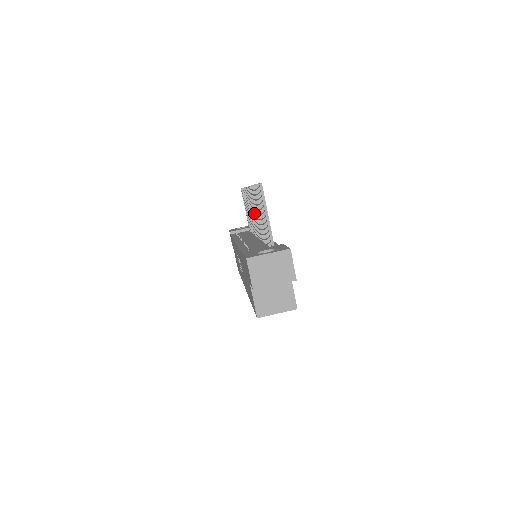
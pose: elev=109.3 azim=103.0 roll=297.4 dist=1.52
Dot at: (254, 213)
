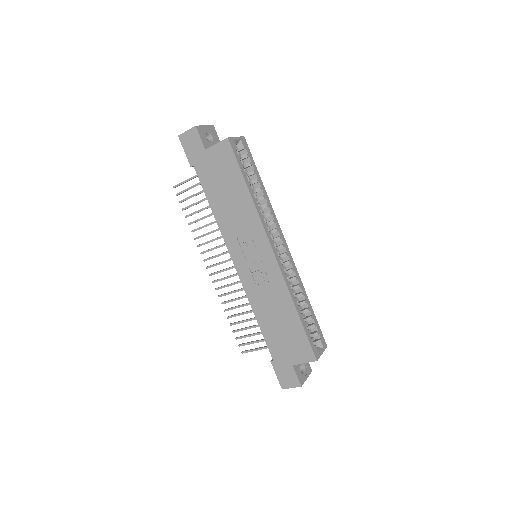
Dot at: (224, 261)
